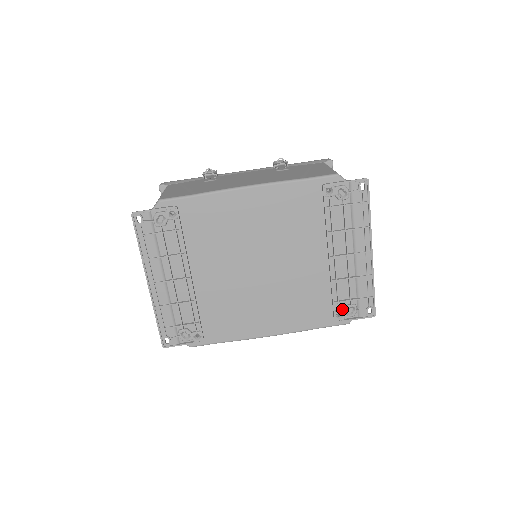
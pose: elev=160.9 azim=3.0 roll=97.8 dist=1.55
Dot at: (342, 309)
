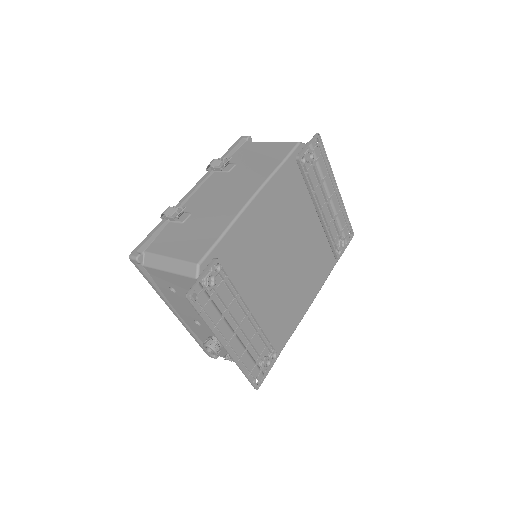
Dot at: (337, 246)
